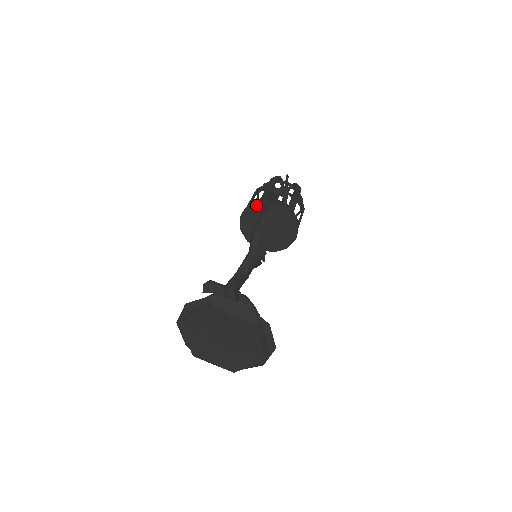
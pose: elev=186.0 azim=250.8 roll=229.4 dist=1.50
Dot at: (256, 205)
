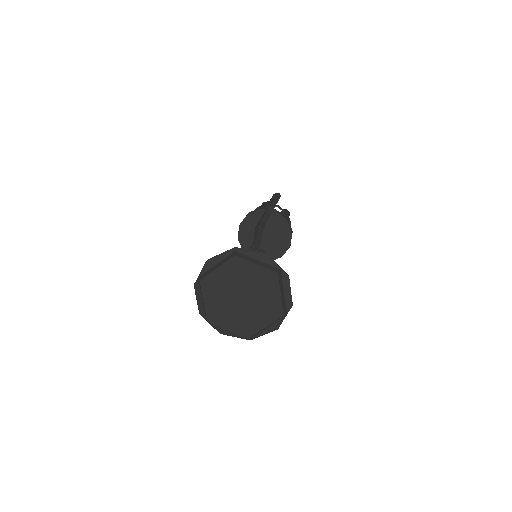
Dot at: (255, 213)
